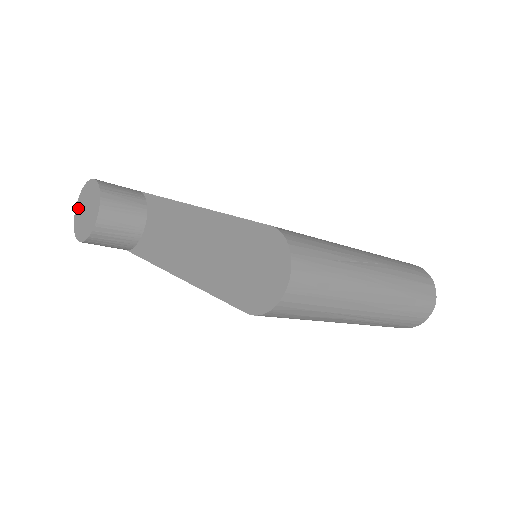
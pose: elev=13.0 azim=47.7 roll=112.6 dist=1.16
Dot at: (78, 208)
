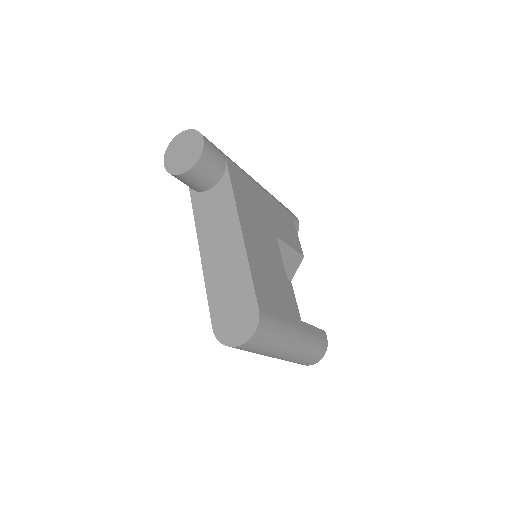
Dot at: (180, 138)
